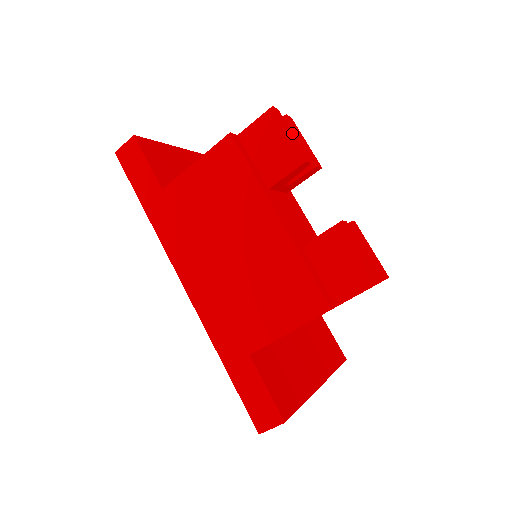
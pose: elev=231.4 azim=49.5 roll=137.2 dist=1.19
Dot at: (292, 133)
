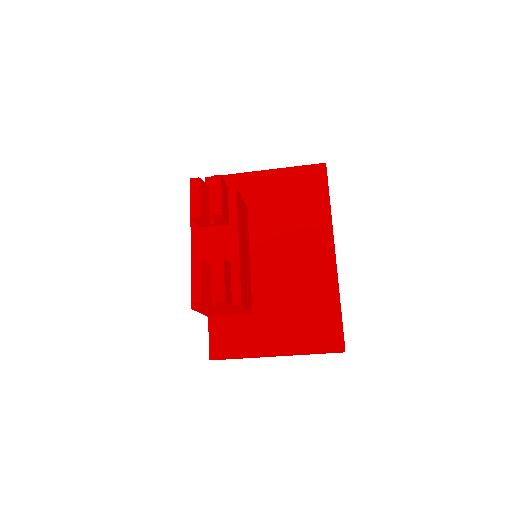
Dot at: (198, 195)
